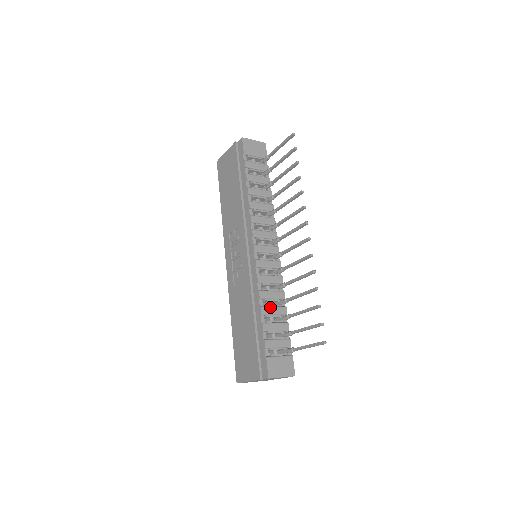
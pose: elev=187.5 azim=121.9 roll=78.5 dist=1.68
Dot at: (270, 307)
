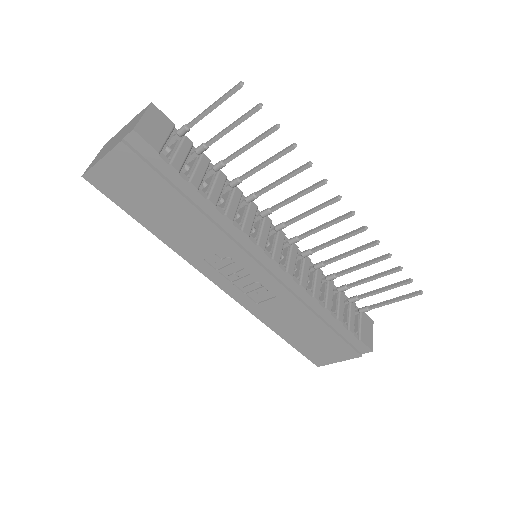
Dot at: (327, 297)
